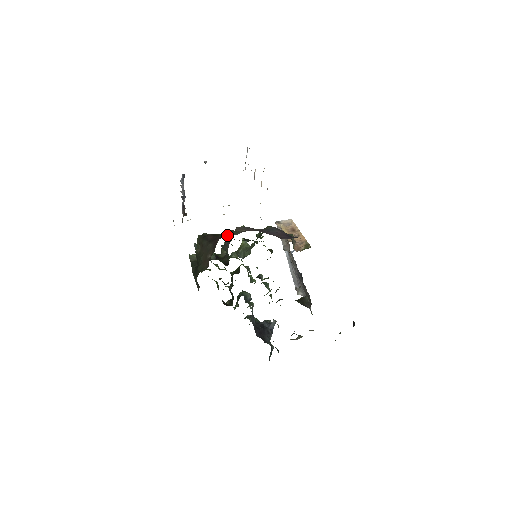
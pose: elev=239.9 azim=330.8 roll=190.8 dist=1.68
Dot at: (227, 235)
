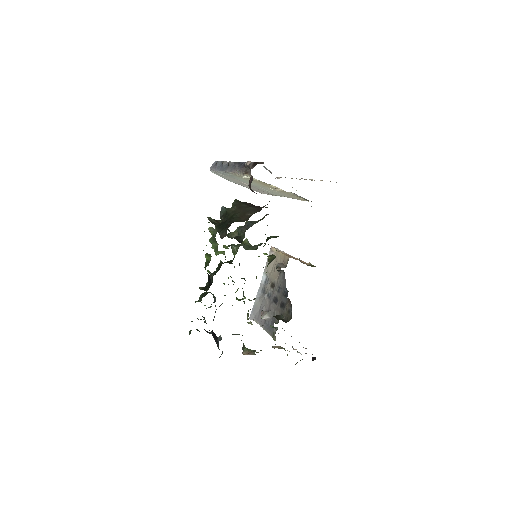
Dot at: occluded
